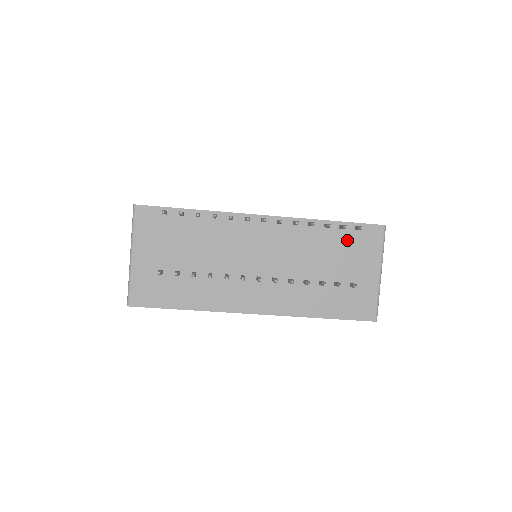
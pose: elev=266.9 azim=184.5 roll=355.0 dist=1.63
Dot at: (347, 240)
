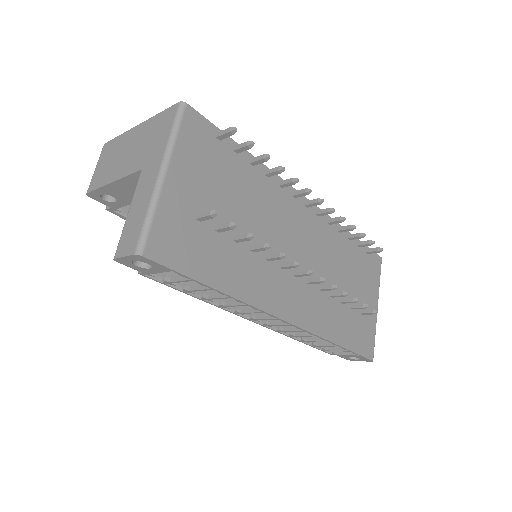
Dot at: (361, 261)
